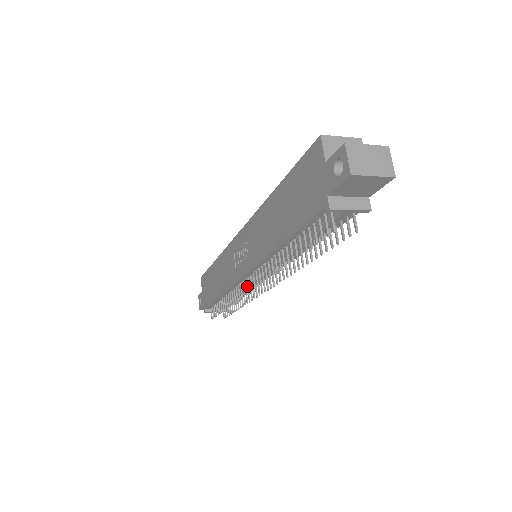
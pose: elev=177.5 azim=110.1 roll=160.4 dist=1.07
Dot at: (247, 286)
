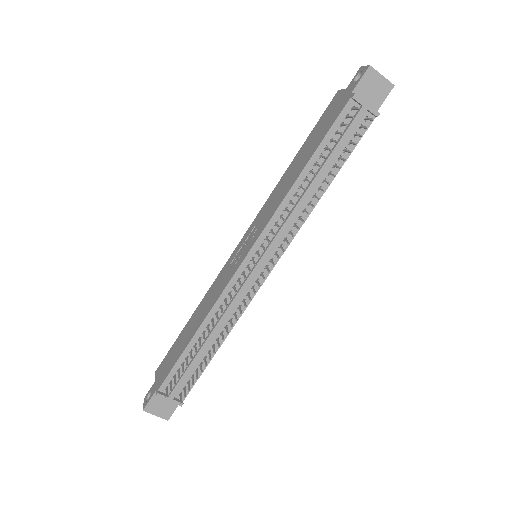
Dot at: (242, 286)
